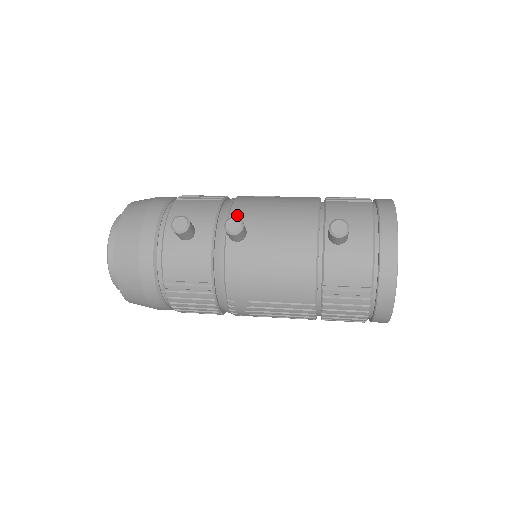
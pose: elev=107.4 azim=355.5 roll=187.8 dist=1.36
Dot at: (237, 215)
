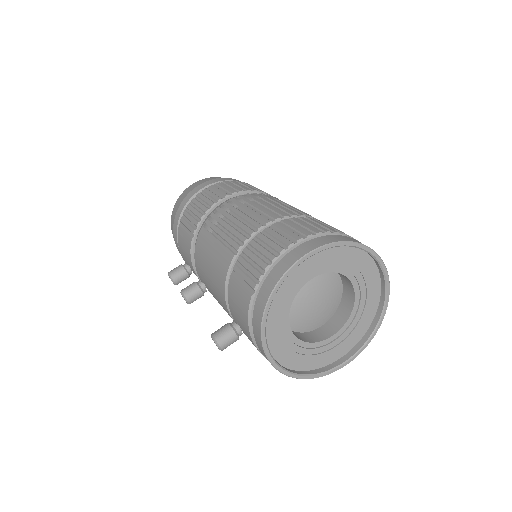
Dot at: (197, 266)
